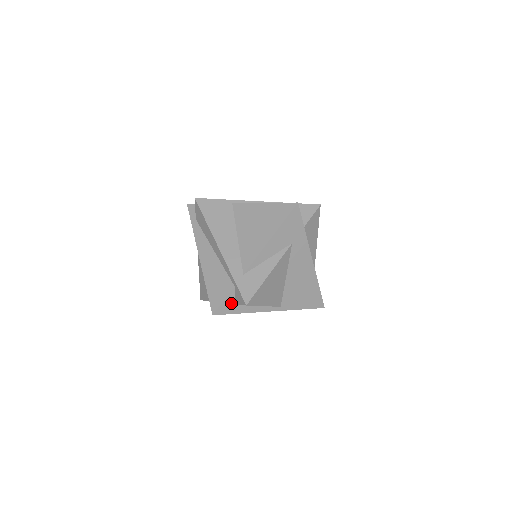
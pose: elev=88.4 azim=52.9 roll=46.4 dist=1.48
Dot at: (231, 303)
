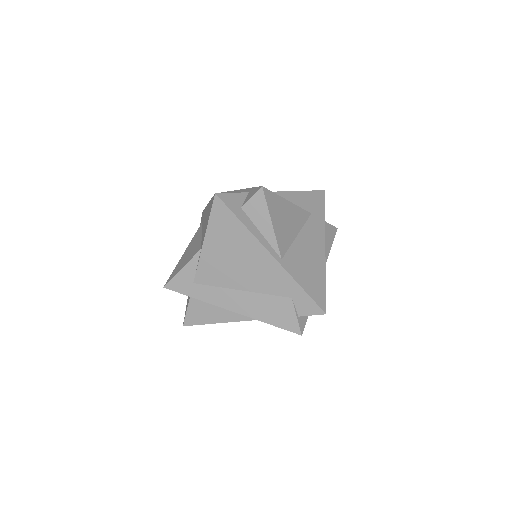
Dot at: (238, 203)
